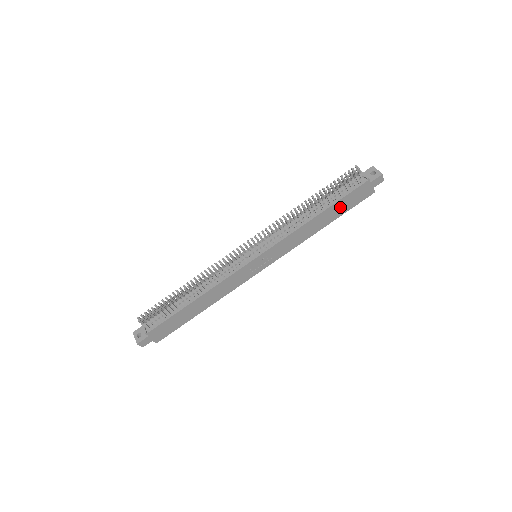
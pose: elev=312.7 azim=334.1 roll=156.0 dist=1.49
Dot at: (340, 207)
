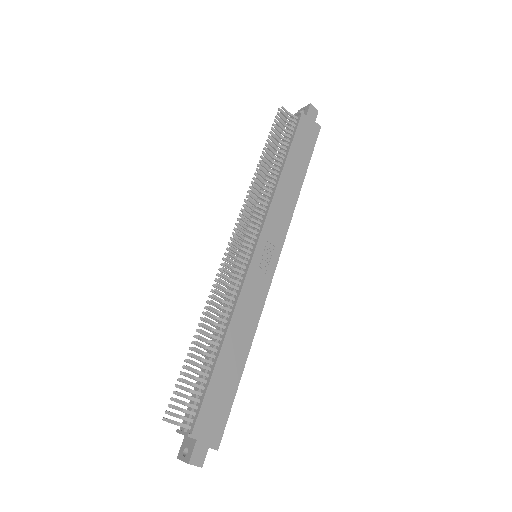
Dot at: (299, 154)
